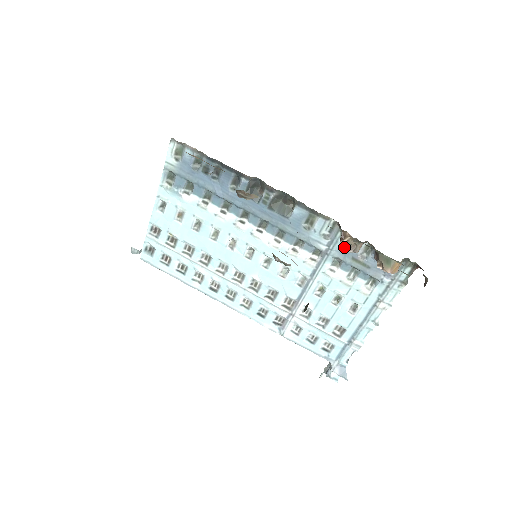
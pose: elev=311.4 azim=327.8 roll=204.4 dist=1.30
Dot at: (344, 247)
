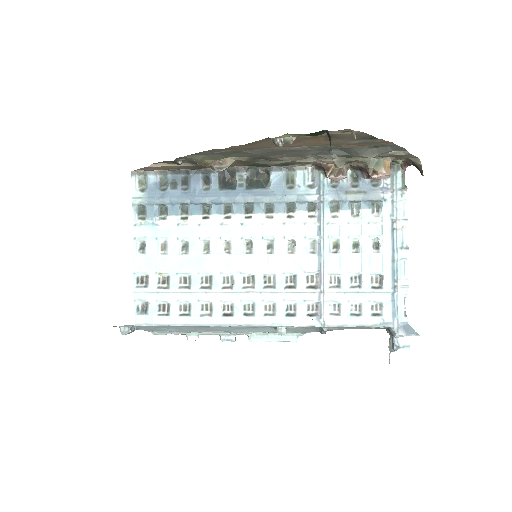
Dot at: (332, 175)
